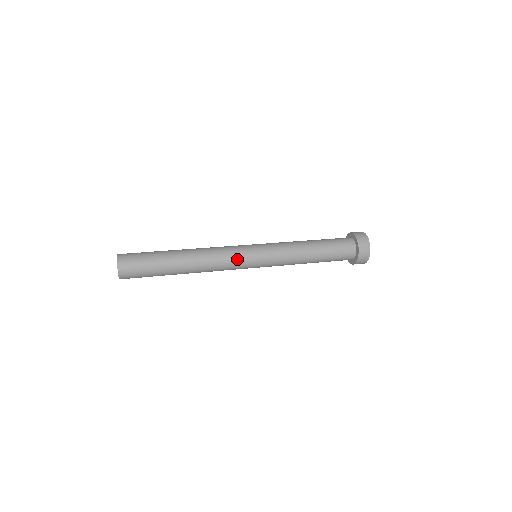
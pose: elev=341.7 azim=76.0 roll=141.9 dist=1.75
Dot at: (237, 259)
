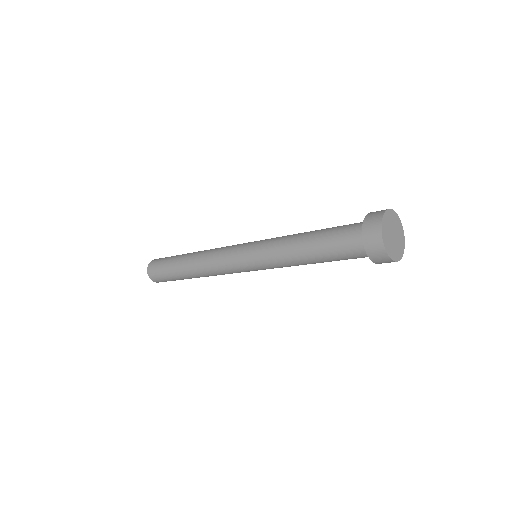
Dot at: (233, 246)
